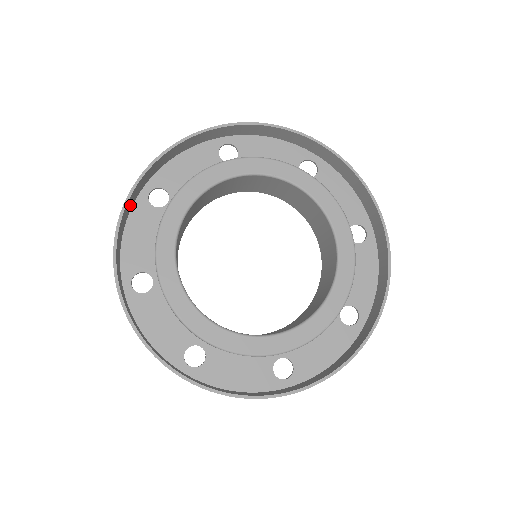
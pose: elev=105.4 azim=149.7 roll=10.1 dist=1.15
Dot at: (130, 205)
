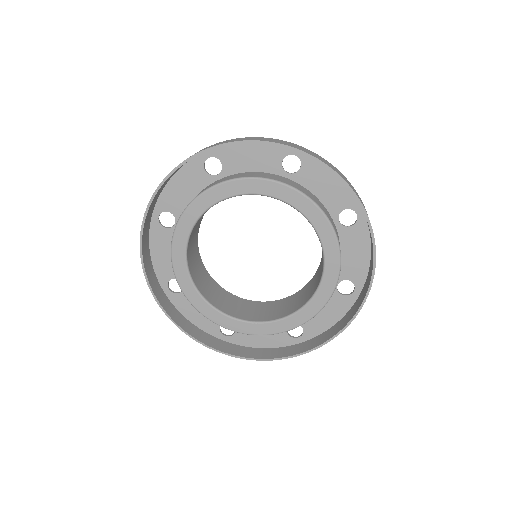
Dot at: (146, 234)
